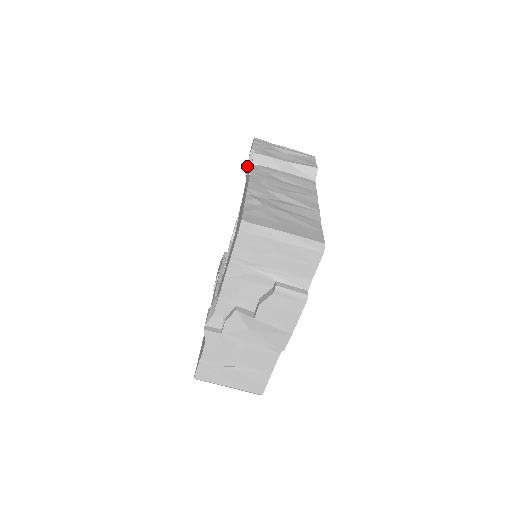
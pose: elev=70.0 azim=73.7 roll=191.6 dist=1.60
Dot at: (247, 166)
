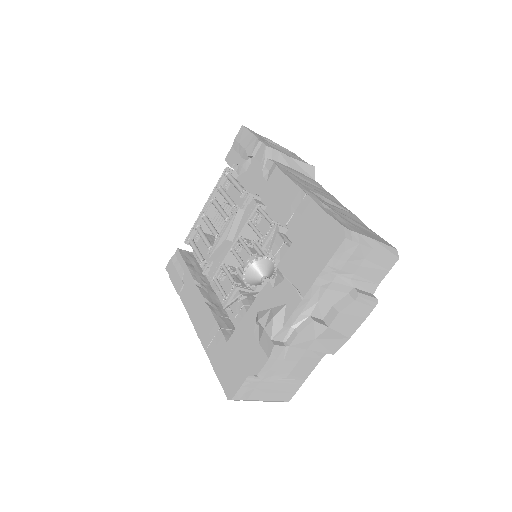
Dot at: (246, 157)
